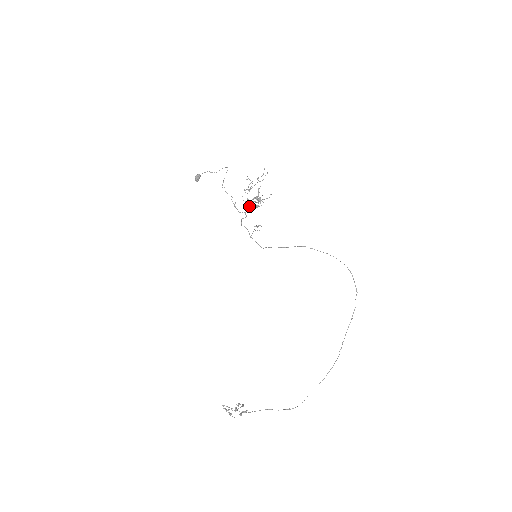
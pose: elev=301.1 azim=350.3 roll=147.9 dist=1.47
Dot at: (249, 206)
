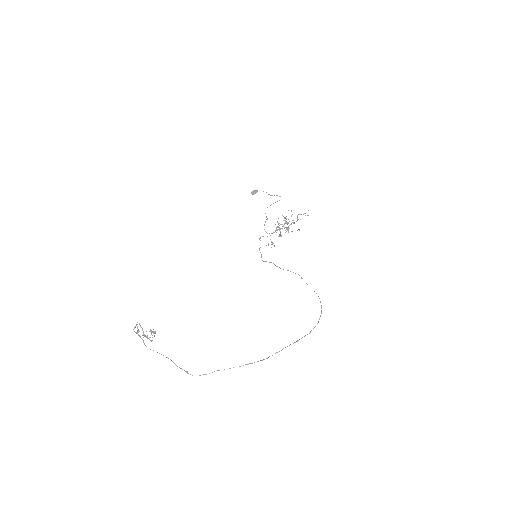
Dot at: (276, 229)
